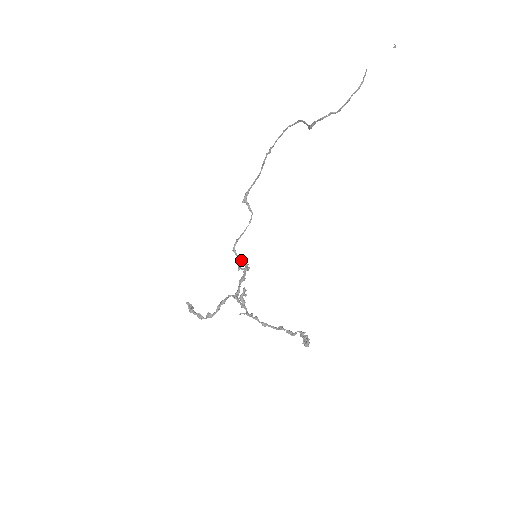
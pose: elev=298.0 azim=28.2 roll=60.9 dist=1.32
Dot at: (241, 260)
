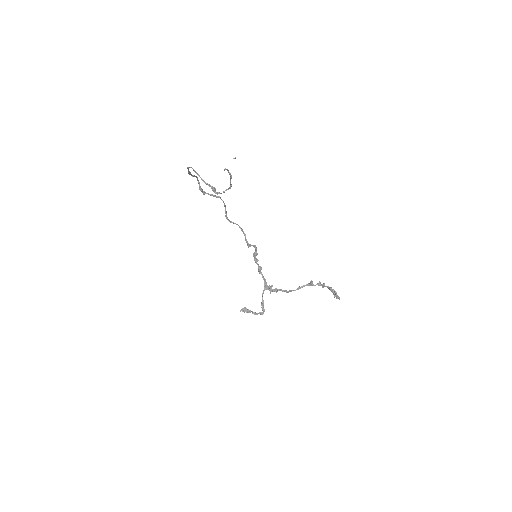
Dot at: (243, 232)
